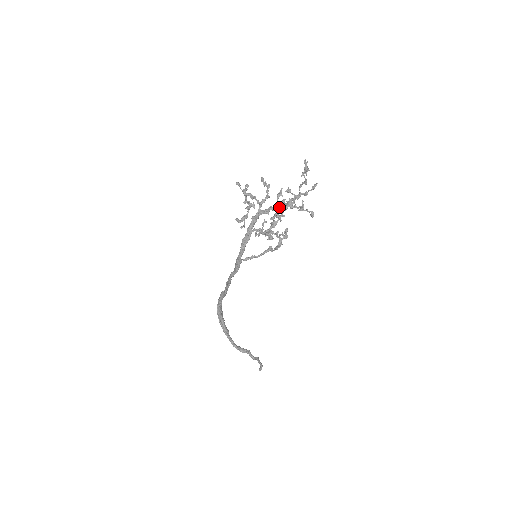
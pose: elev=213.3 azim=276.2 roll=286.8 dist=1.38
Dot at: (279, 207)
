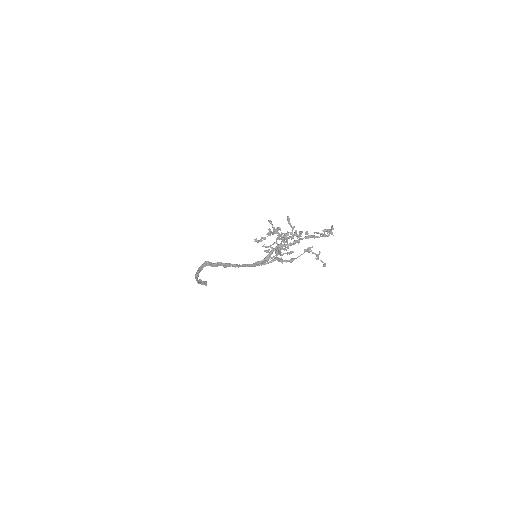
Dot at: occluded
